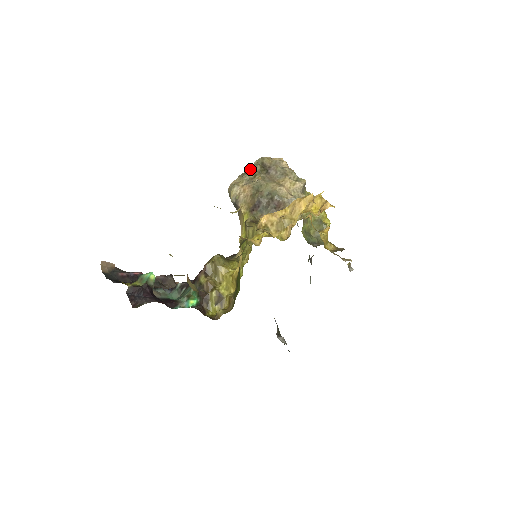
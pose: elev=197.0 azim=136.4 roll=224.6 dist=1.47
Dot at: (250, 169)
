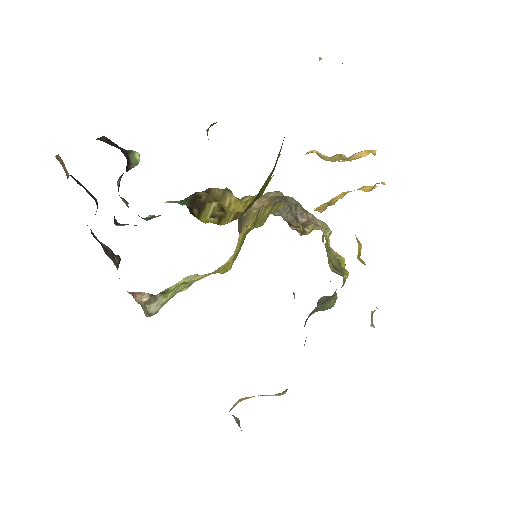
Dot at: (271, 193)
